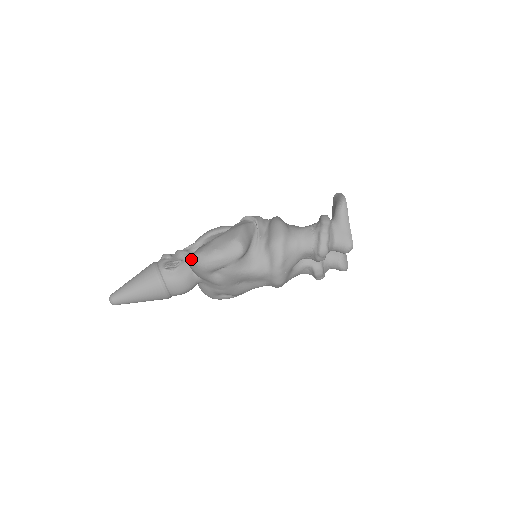
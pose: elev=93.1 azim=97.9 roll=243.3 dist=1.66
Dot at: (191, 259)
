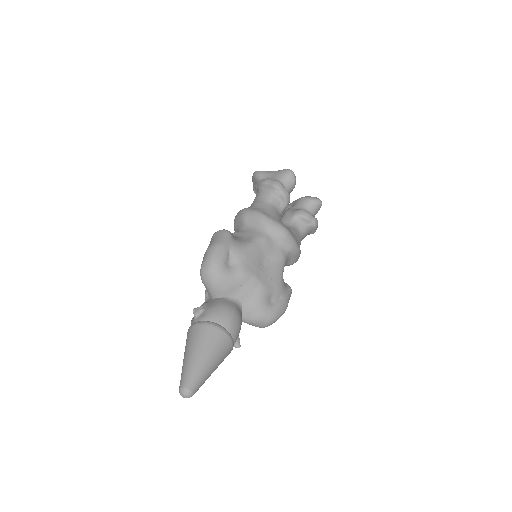
Dot at: (203, 281)
